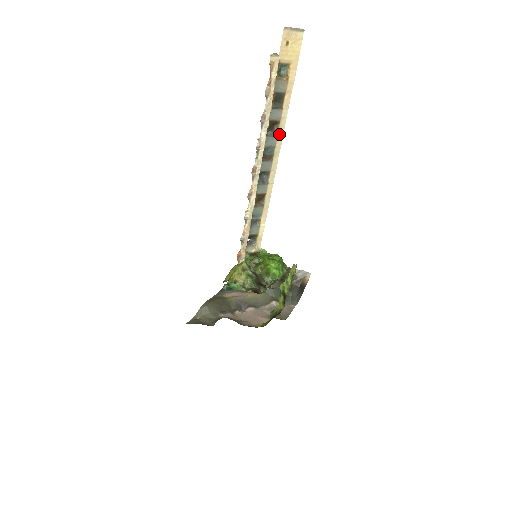
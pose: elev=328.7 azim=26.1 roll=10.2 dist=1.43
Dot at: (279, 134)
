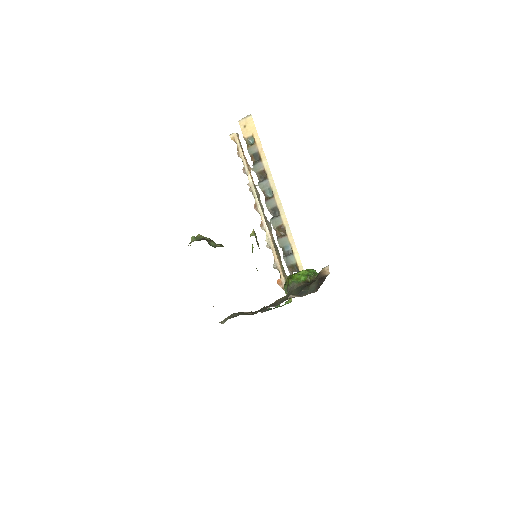
Dot at: (269, 178)
